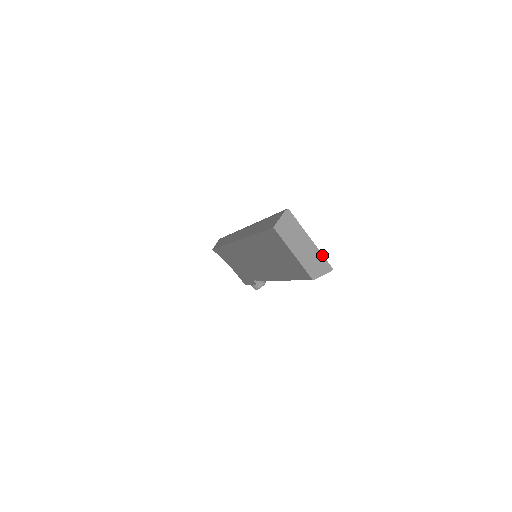
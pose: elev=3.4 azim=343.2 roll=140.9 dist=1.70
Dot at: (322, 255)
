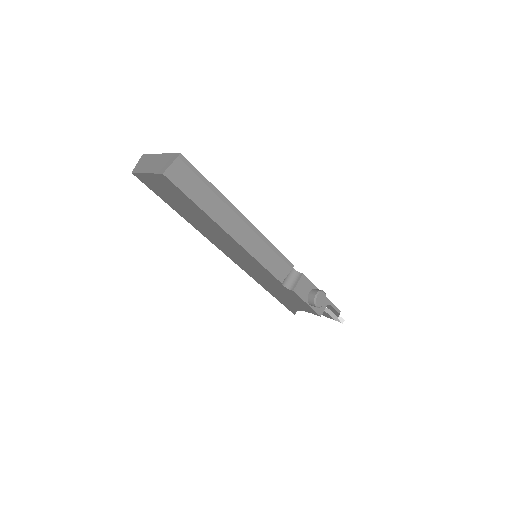
Dot at: (170, 154)
